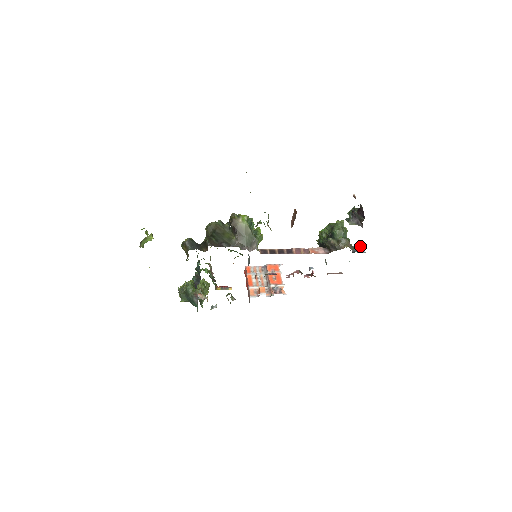
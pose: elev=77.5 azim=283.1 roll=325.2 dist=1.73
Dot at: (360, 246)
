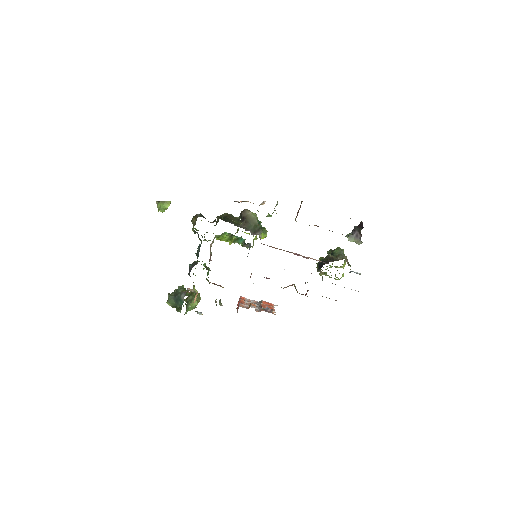
Dot at: (358, 273)
